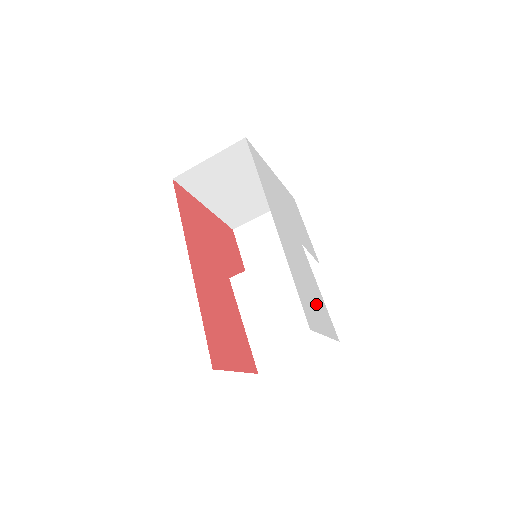
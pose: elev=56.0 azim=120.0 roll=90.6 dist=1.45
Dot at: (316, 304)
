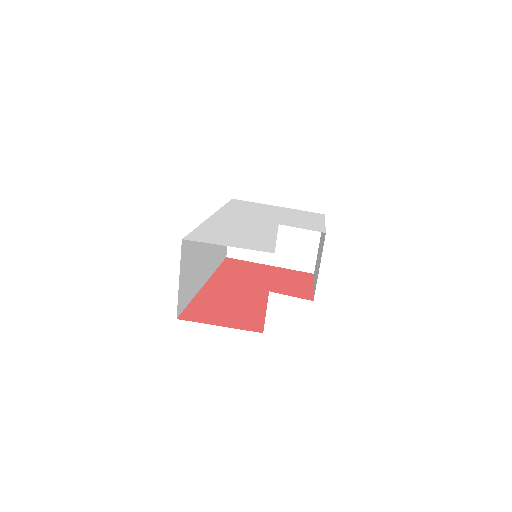
Dot at: (240, 238)
